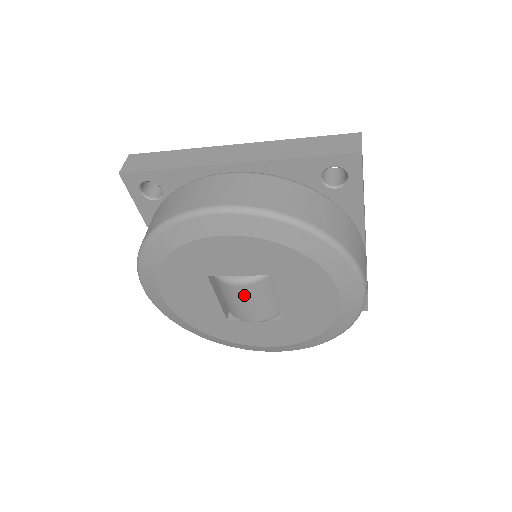
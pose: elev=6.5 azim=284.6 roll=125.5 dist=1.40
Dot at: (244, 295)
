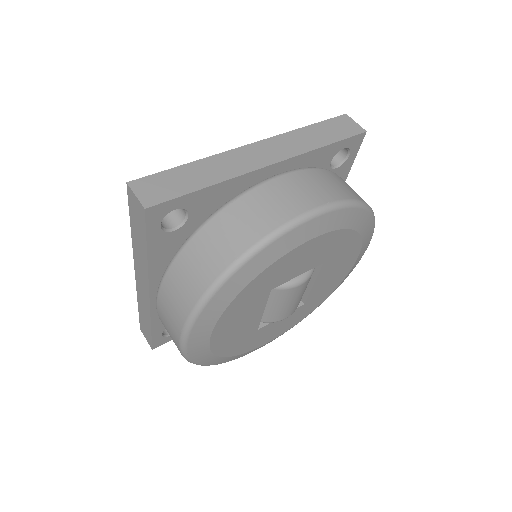
Dot at: (297, 293)
